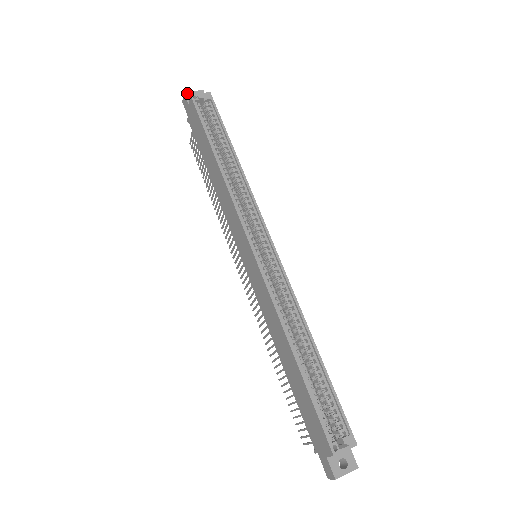
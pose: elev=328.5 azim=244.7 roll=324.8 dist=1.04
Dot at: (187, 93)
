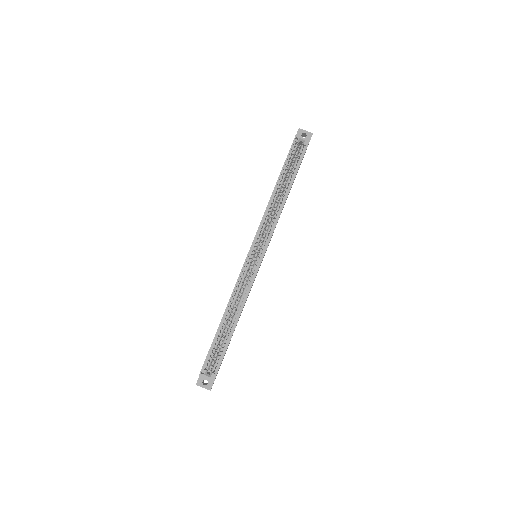
Dot at: (300, 130)
